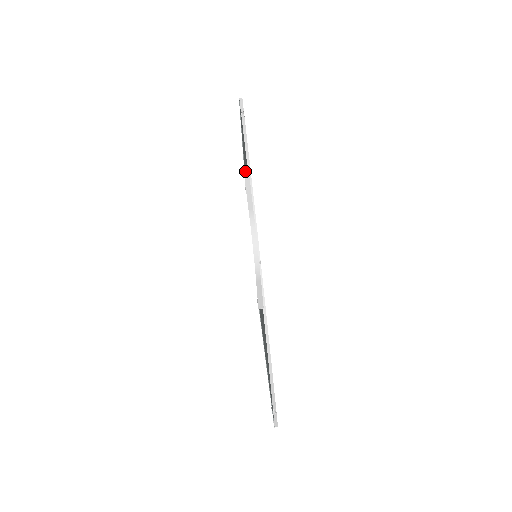
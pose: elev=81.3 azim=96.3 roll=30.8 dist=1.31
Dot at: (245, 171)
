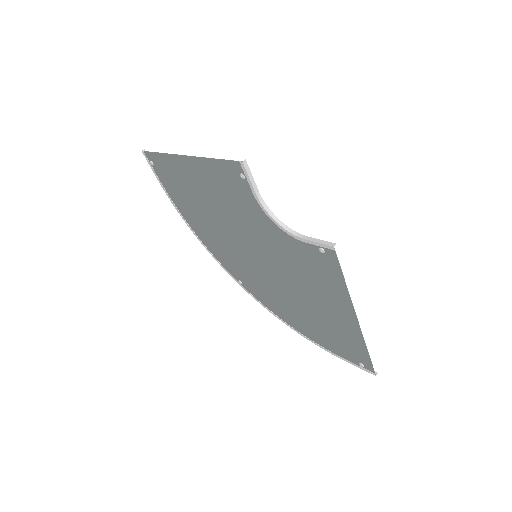
Dot at: (223, 172)
